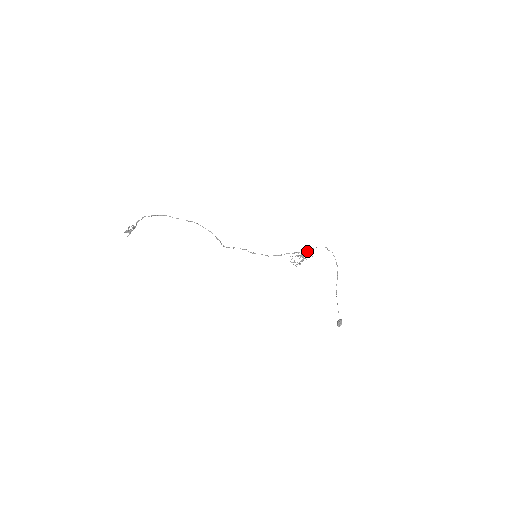
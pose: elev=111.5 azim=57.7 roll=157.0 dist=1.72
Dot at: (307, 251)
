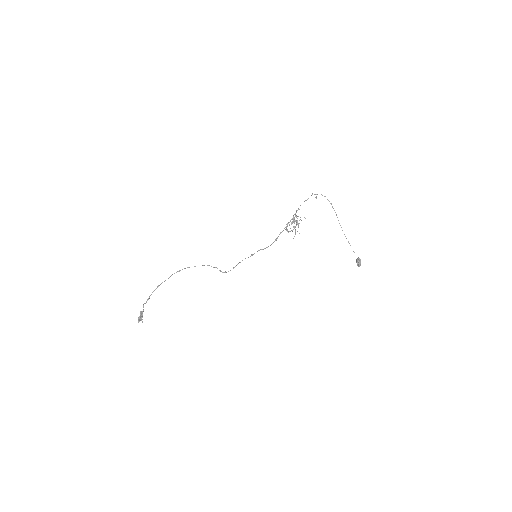
Dot at: (296, 210)
